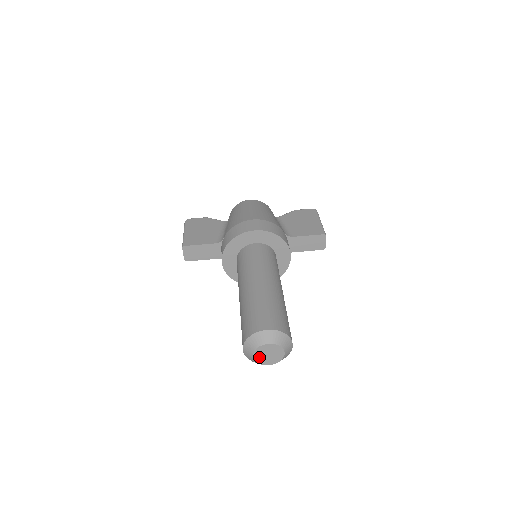
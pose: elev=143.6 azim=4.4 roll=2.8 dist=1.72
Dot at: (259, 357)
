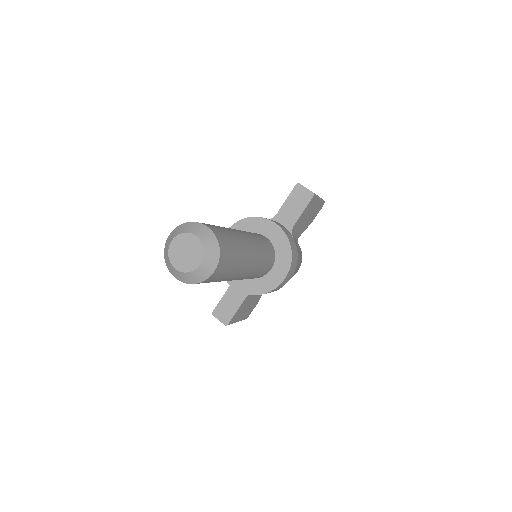
Dot at: (182, 265)
